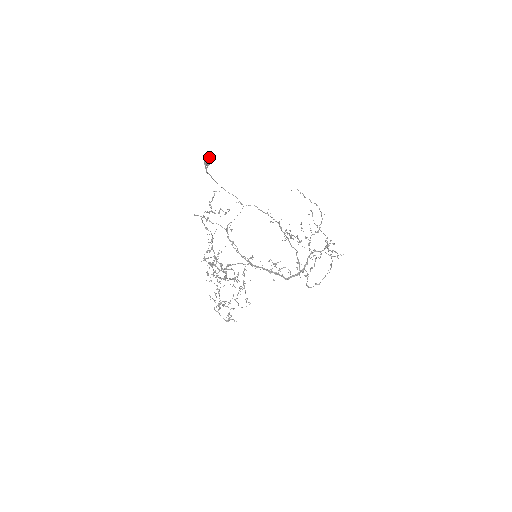
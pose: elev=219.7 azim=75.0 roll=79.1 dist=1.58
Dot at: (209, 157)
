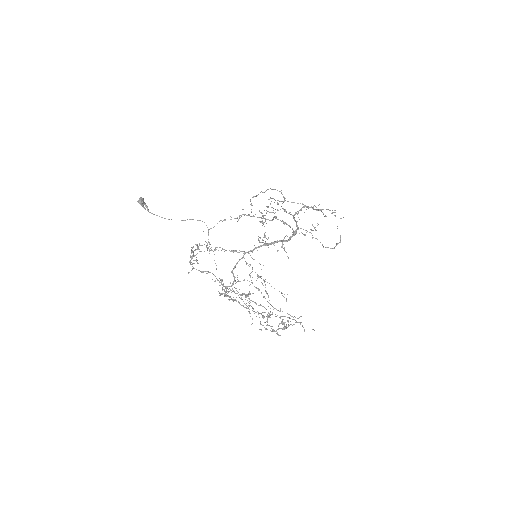
Dot at: (140, 198)
